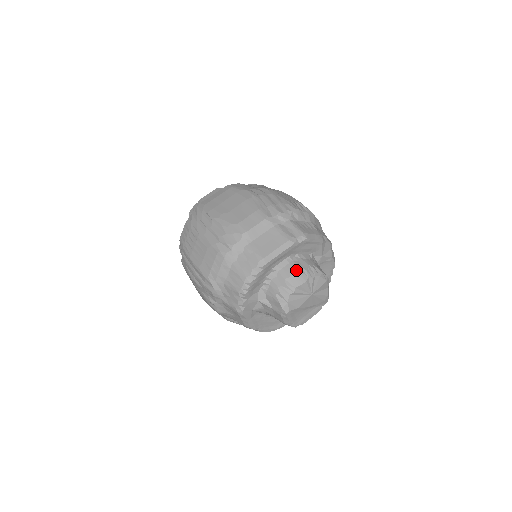
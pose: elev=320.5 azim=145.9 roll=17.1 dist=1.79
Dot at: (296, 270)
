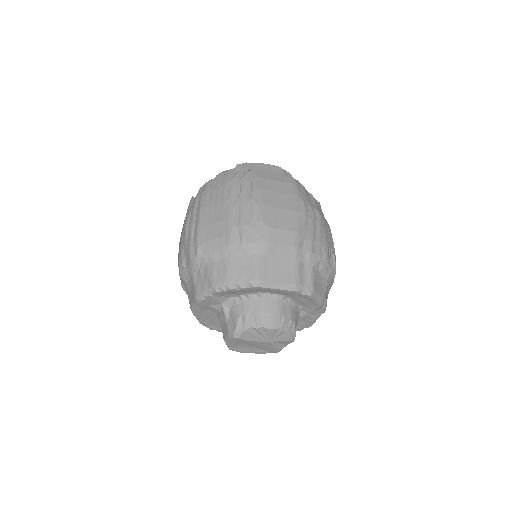
Dot at: (277, 312)
